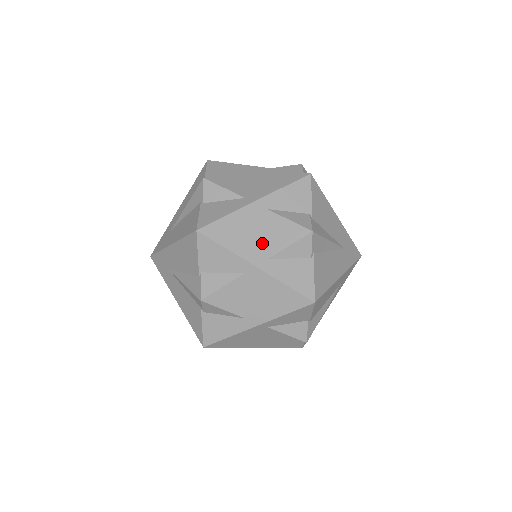
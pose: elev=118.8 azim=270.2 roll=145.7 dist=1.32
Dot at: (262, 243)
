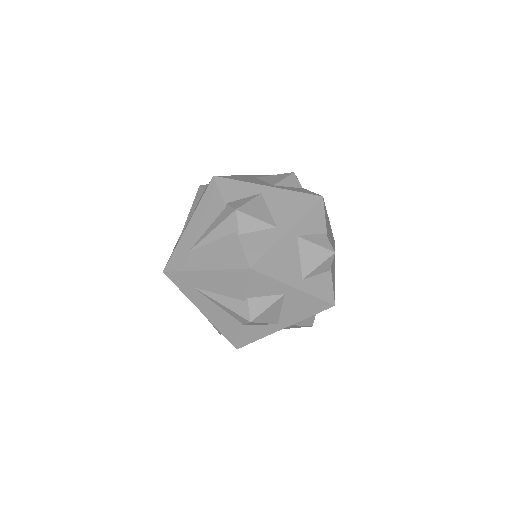
Dot at: (297, 267)
